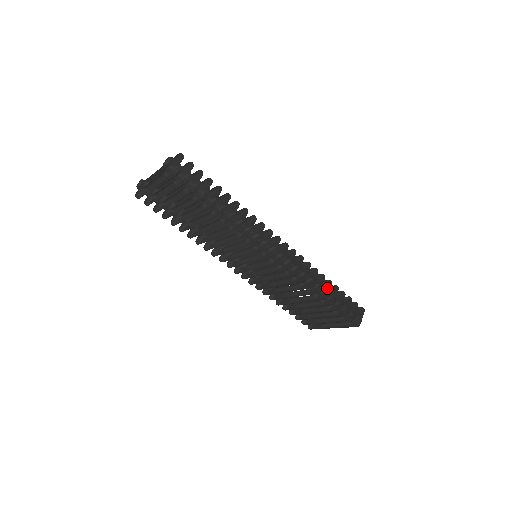
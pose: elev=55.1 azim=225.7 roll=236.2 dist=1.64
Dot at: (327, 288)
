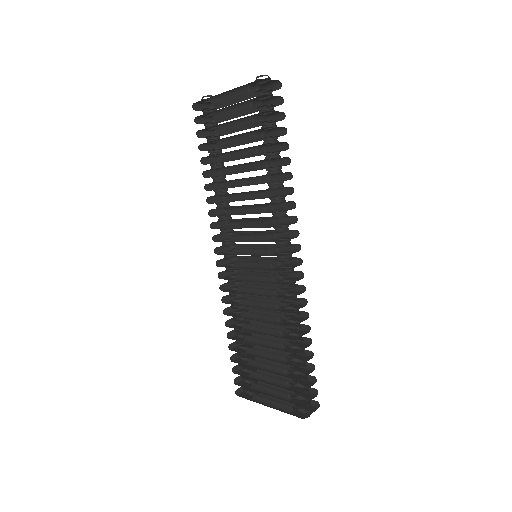
Dot at: (302, 346)
